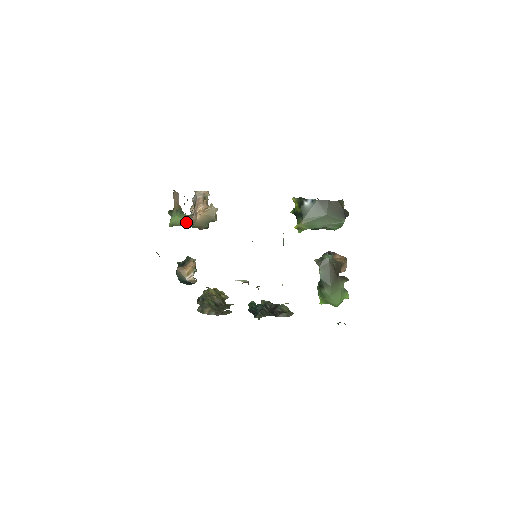
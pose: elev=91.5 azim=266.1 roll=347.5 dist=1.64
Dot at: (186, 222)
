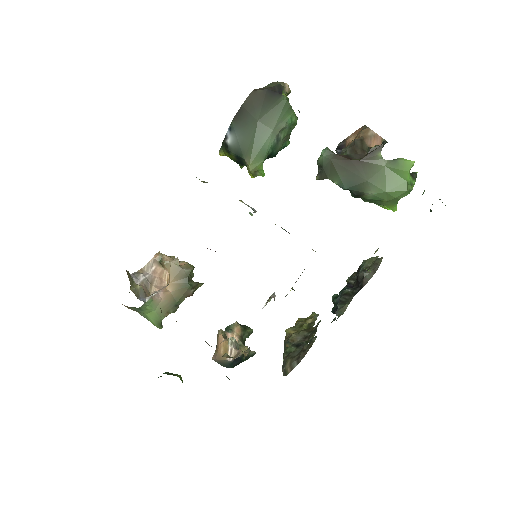
Dot at: (163, 308)
